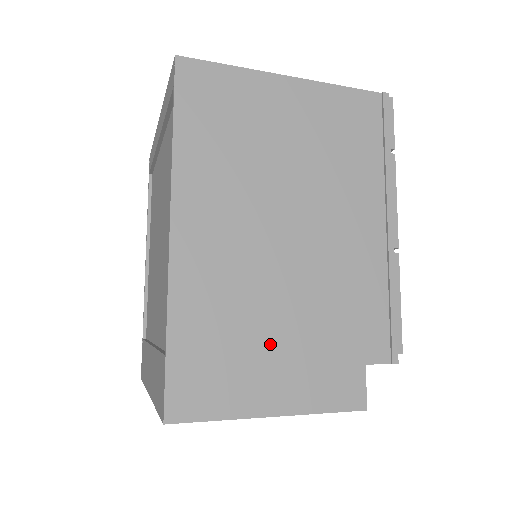
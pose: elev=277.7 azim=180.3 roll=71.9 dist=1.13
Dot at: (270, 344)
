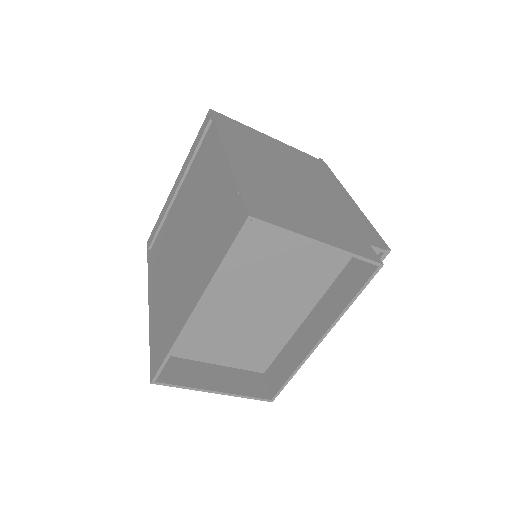
Dot at: (304, 212)
